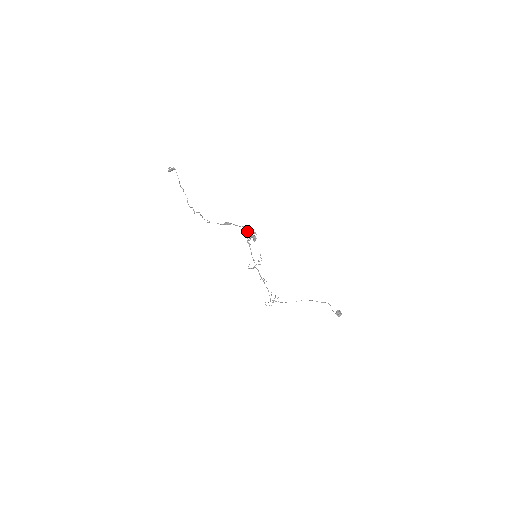
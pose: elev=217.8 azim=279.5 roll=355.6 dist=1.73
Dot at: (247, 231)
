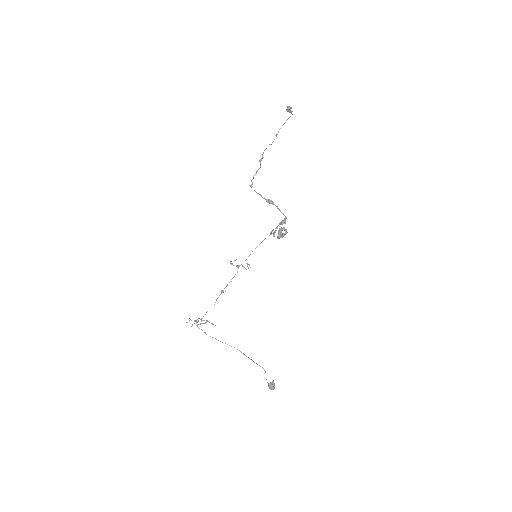
Dot at: occluded
